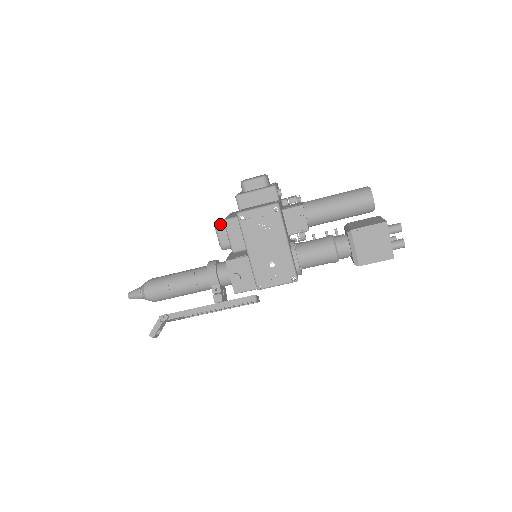
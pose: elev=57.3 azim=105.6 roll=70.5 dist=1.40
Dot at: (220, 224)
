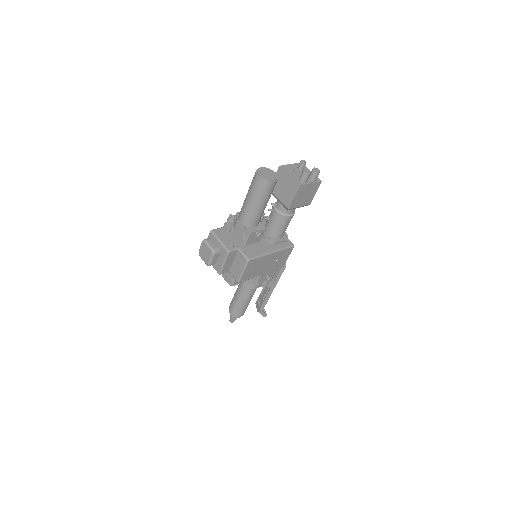
Dot at: (230, 283)
